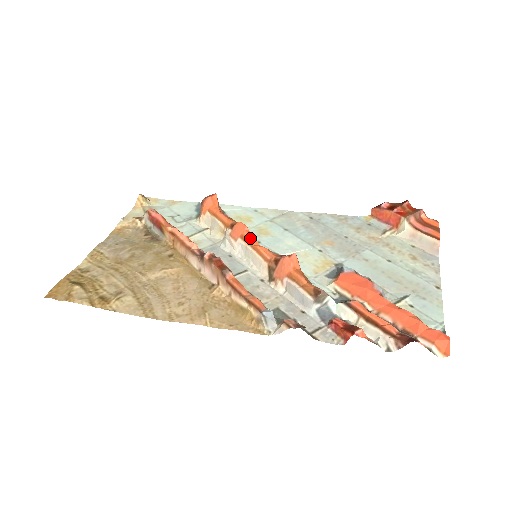
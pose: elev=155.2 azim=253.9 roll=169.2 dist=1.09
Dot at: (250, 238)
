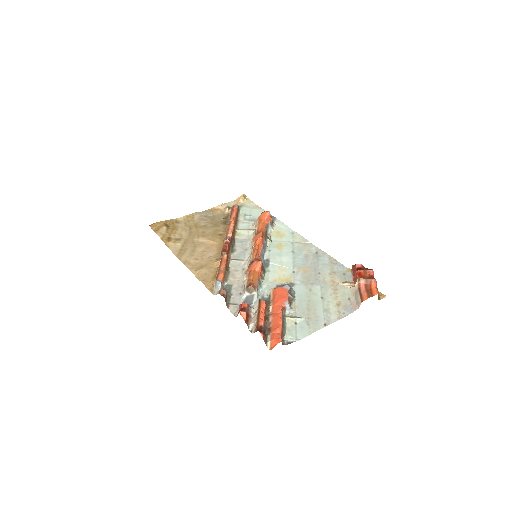
Dot at: (257, 244)
